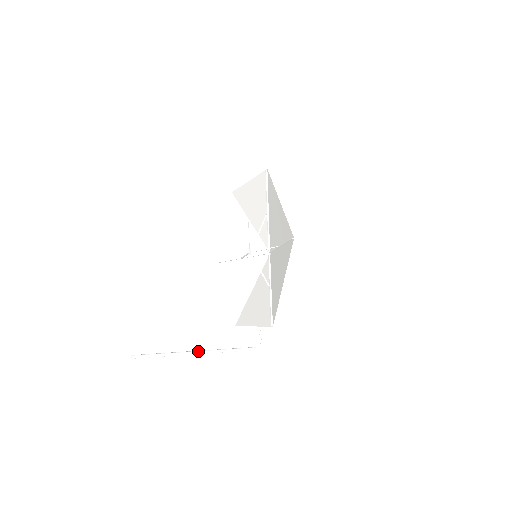
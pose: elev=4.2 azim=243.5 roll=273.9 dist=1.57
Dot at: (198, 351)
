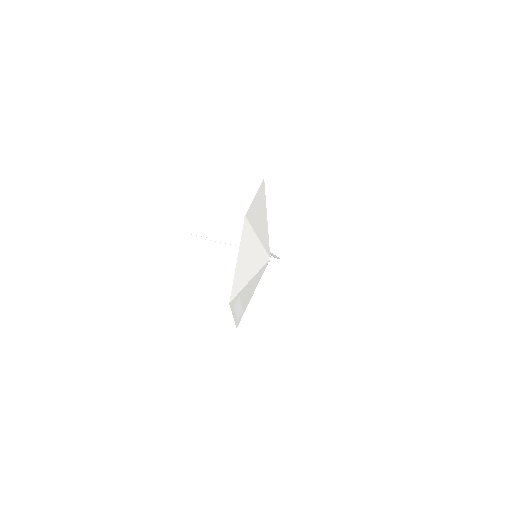
Dot at: (221, 242)
